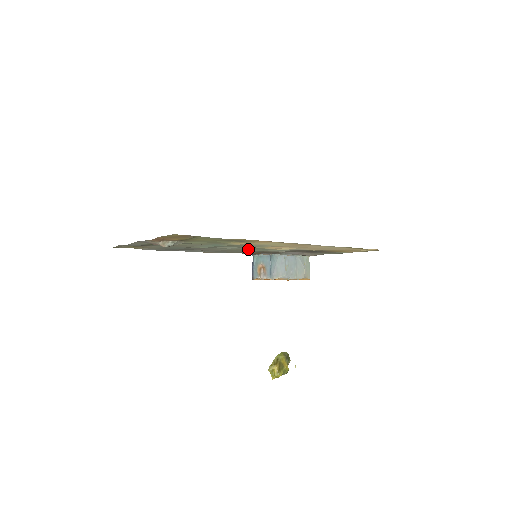
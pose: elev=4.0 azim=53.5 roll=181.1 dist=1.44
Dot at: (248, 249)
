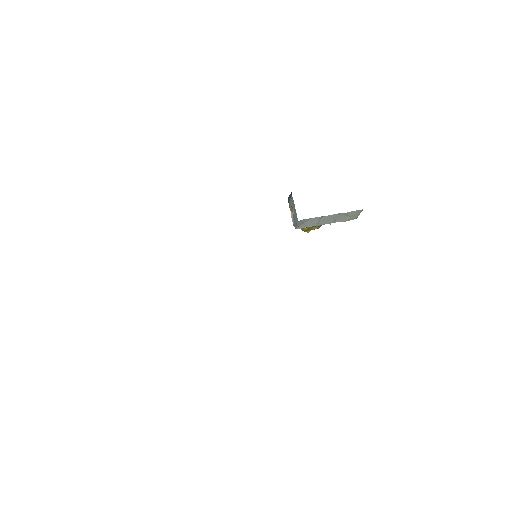
Dot at: occluded
